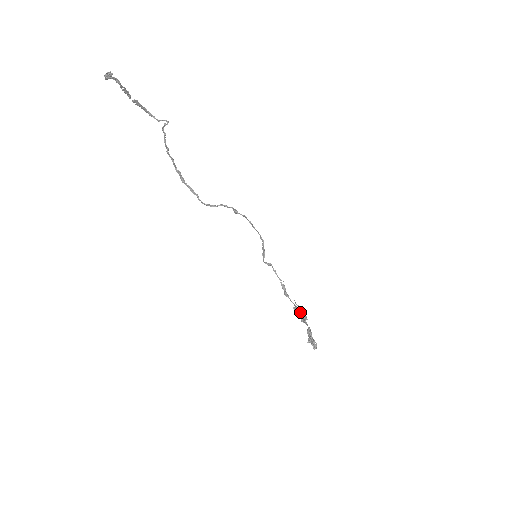
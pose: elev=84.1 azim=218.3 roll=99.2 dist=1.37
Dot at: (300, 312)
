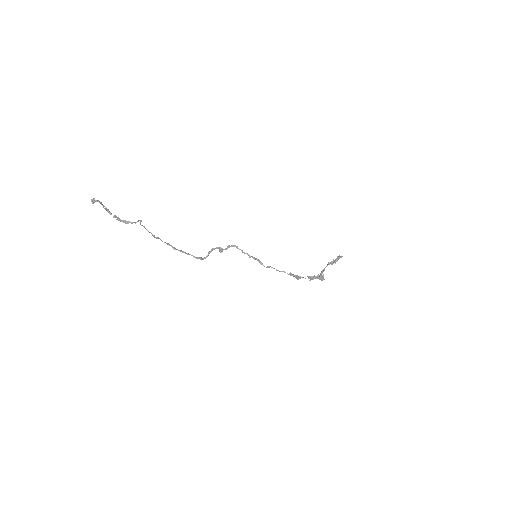
Dot at: (316, 278)
